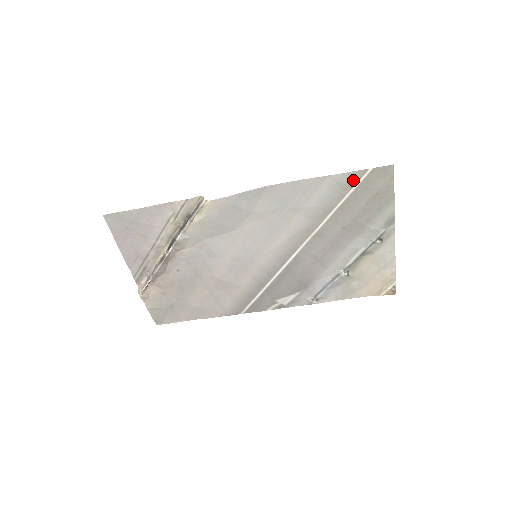
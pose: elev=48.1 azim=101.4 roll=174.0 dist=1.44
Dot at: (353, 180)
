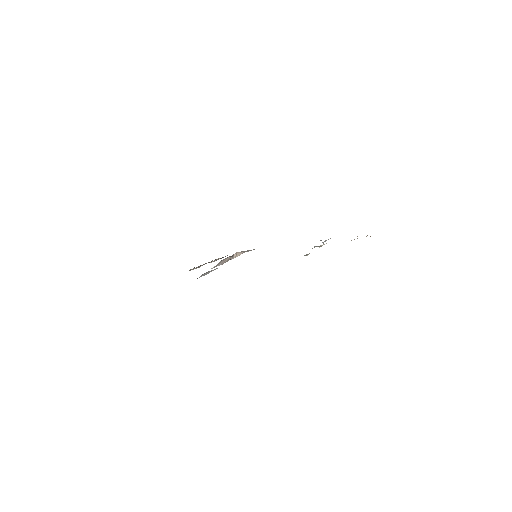
Dot at: occluded
